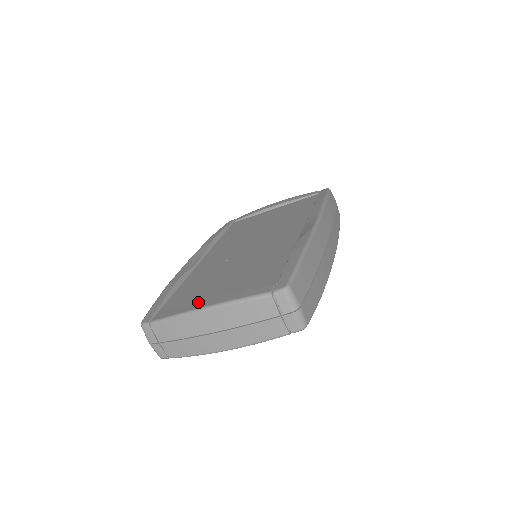
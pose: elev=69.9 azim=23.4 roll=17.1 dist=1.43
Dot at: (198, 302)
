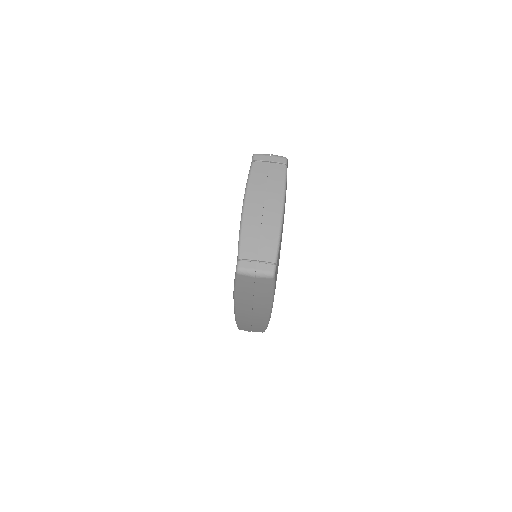
Dot at: occluded
